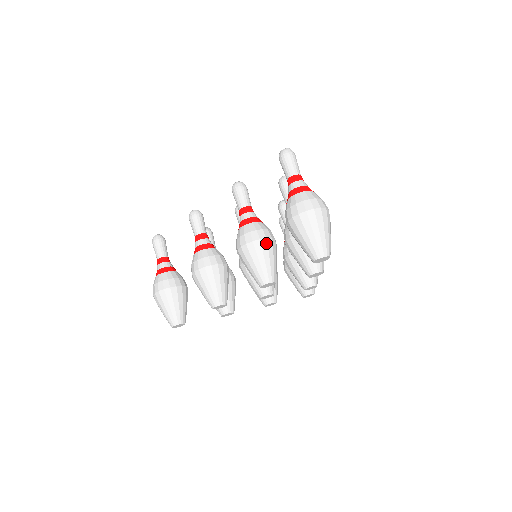
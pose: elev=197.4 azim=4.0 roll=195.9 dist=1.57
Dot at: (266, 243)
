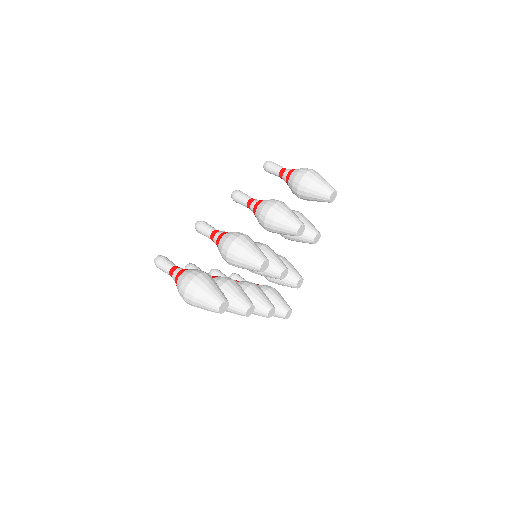
Dot at: occluded
